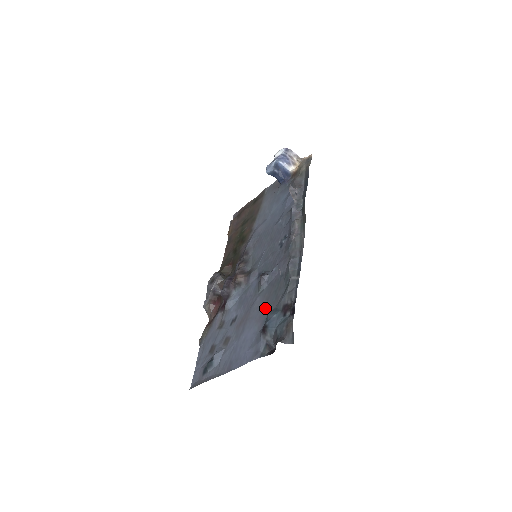
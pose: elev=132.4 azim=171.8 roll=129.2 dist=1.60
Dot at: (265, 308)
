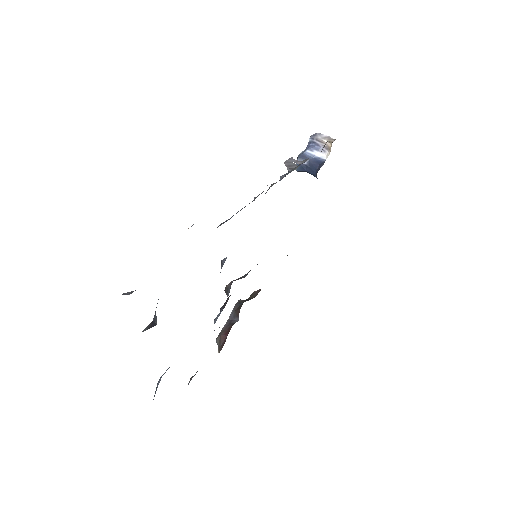
Dot at: occluded
